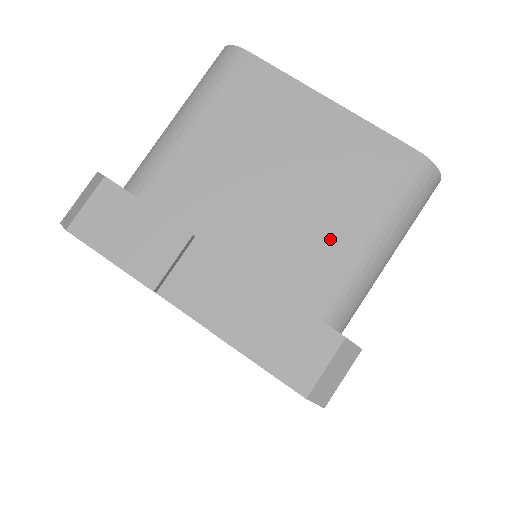
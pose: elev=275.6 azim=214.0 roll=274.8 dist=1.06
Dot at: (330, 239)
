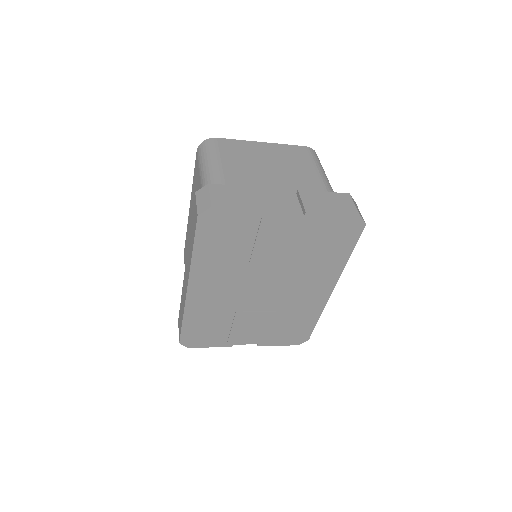
Dot at: (309, 178)
